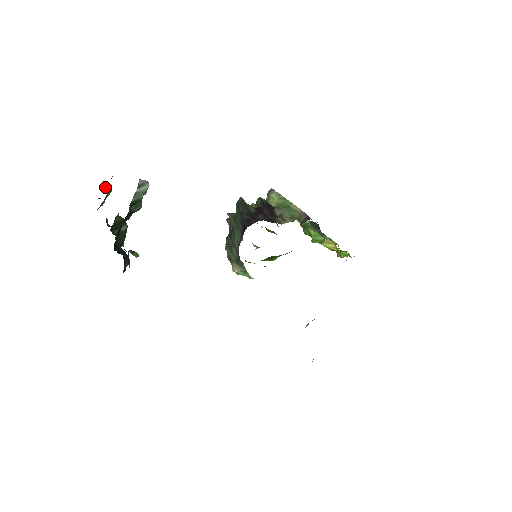
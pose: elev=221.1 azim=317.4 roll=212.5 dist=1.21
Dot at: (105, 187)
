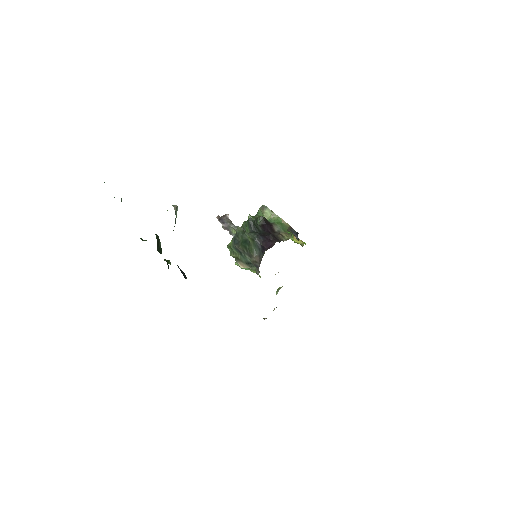
Dot at: occluded
